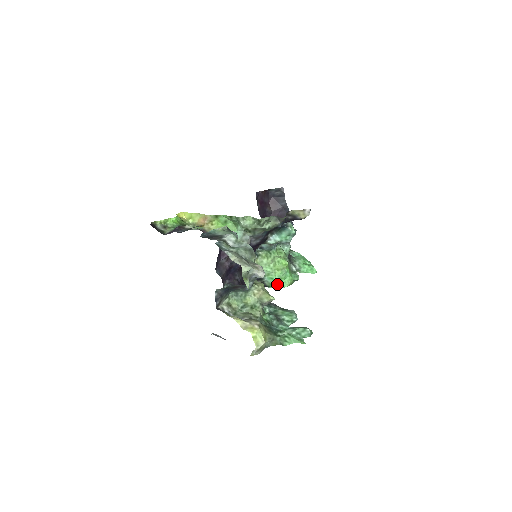
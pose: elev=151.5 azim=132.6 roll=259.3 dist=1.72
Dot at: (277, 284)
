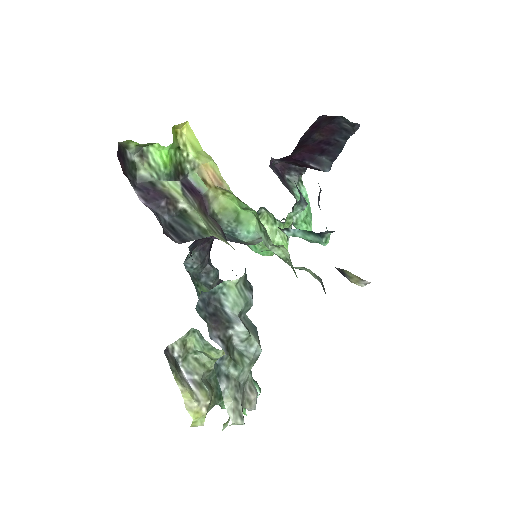
Dot at: occluded
